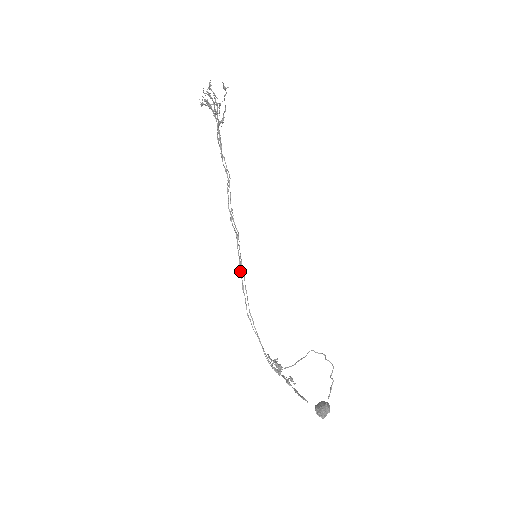
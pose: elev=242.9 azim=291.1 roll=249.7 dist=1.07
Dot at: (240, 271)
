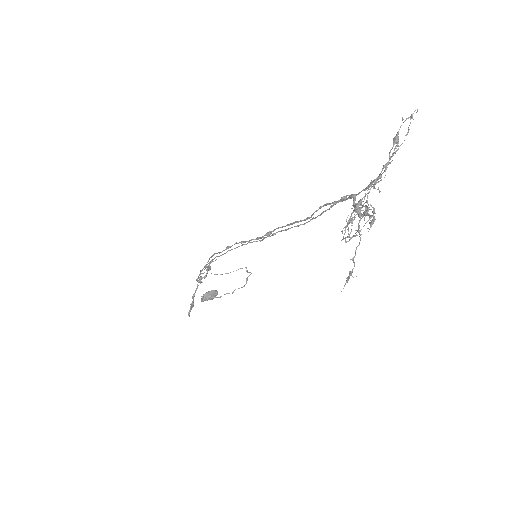
Dot at: (237, 243)
